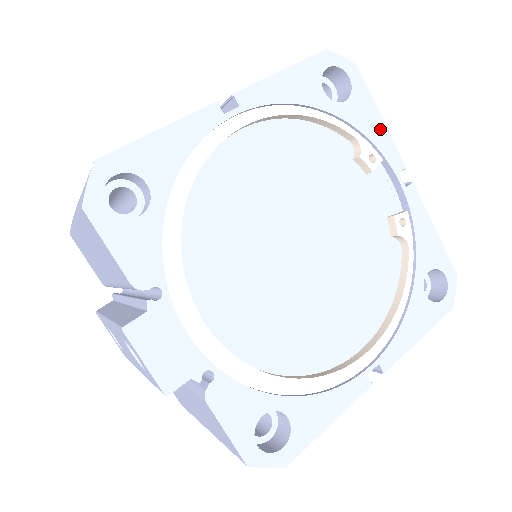
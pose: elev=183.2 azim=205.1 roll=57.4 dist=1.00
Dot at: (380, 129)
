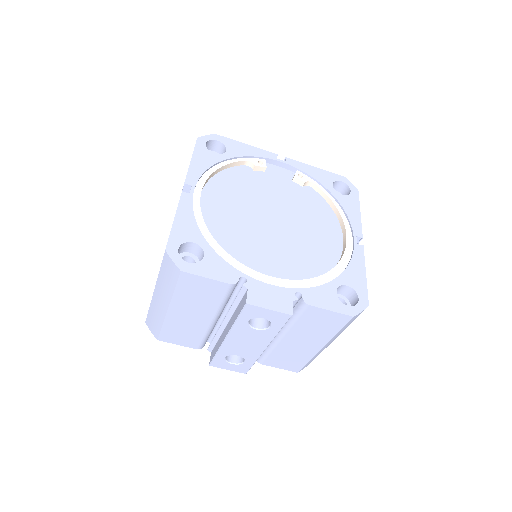
Dot at: (251, 149)
